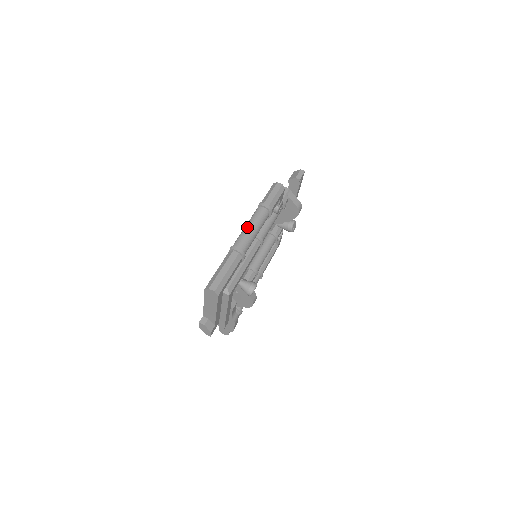
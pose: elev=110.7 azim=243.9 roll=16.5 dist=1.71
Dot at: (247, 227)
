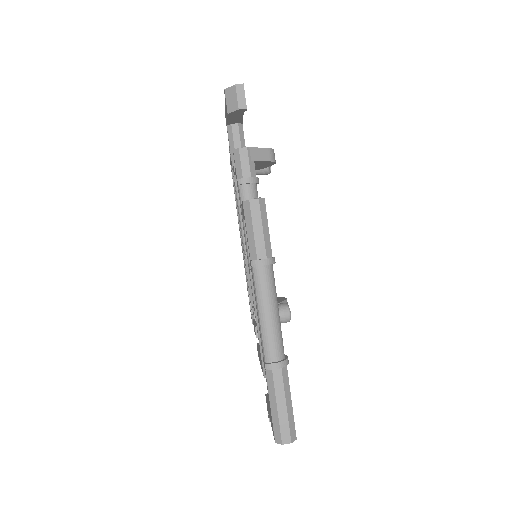
Dot at: (263, 318)
